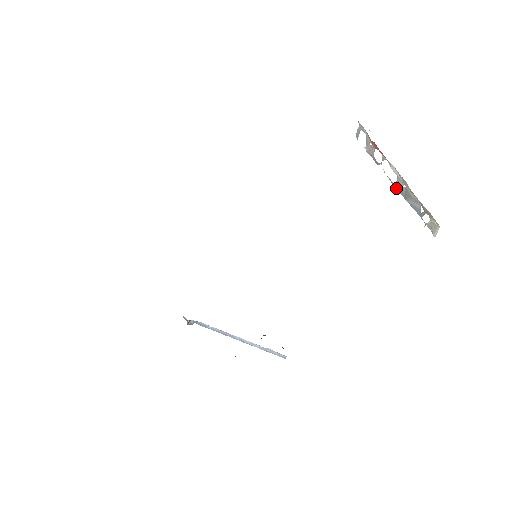
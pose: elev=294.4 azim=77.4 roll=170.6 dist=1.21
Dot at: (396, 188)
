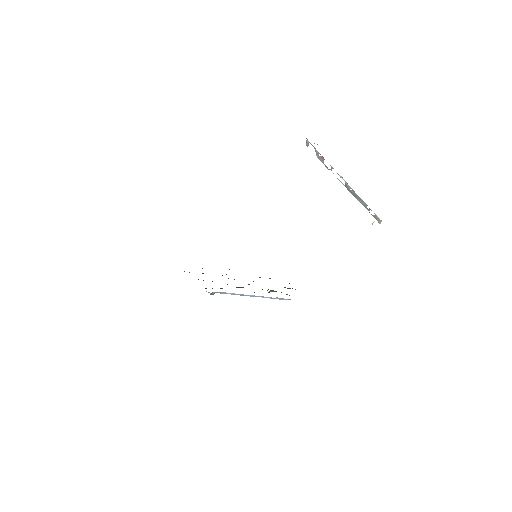
Dot at: occluded
